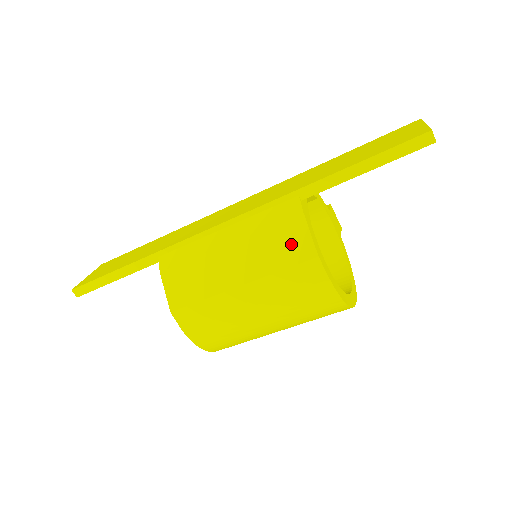
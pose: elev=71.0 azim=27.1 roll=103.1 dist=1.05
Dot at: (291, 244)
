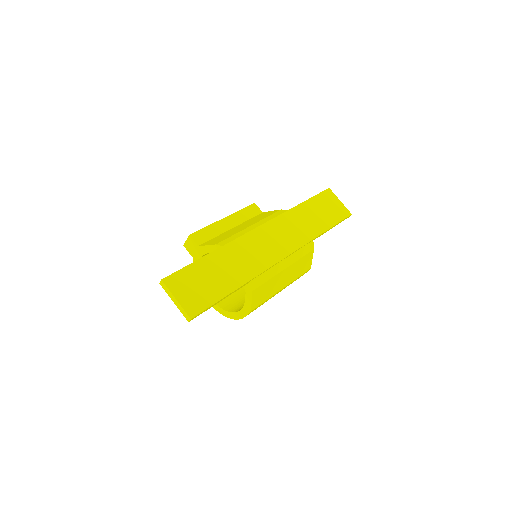
Dot at: (306, 265)
